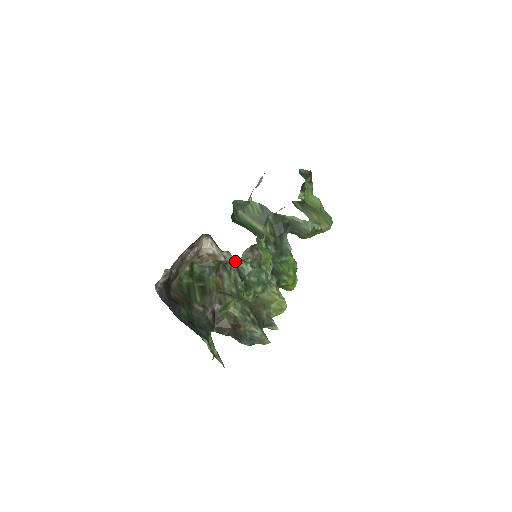
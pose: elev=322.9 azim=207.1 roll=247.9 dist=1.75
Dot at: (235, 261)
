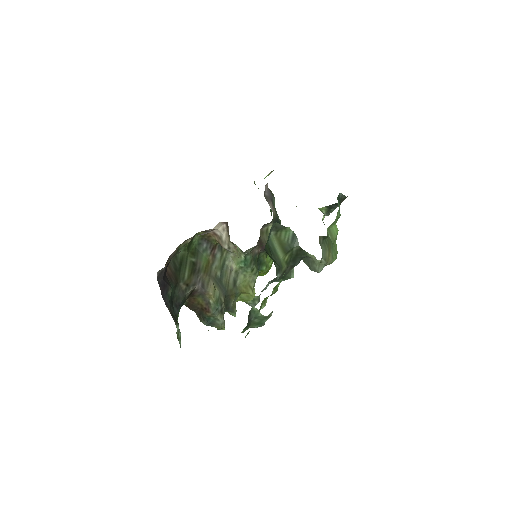
Dot at: (233, 244)
